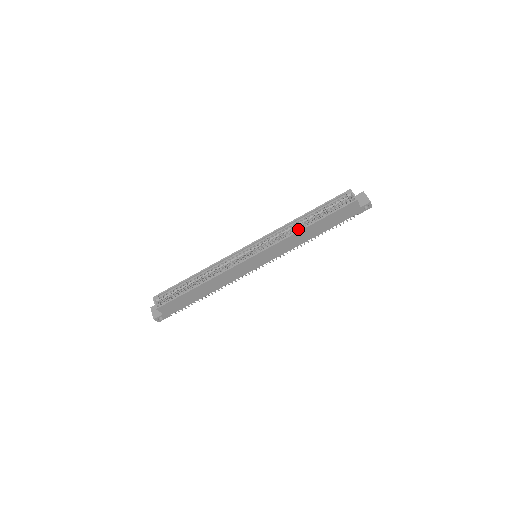
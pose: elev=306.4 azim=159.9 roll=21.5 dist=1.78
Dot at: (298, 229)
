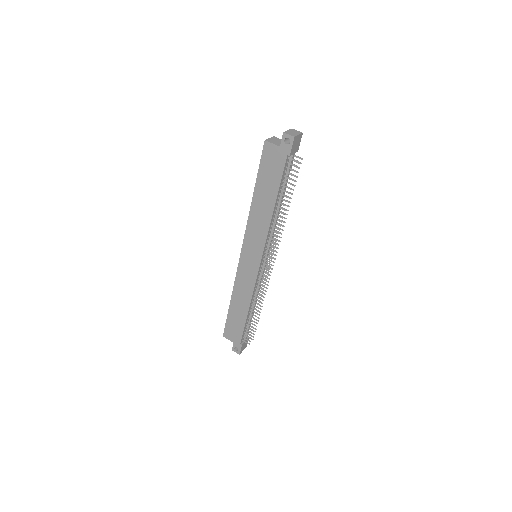
Dot at: occluded
